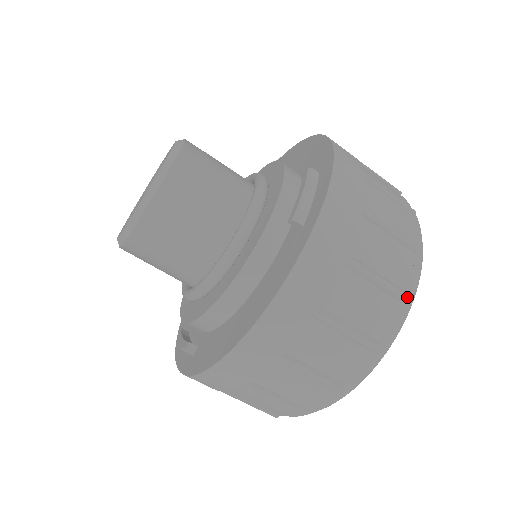
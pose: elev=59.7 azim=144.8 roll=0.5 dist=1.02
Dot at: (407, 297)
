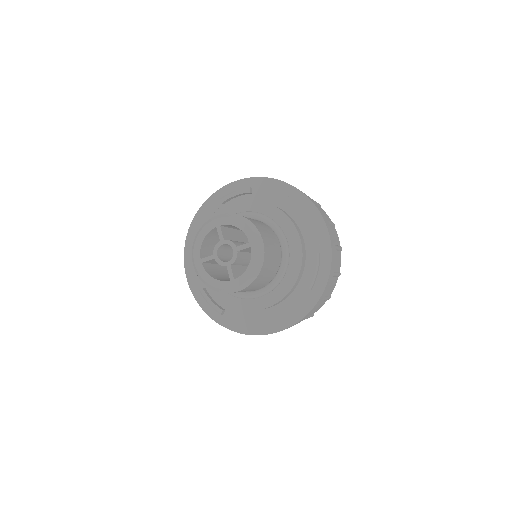
Dot at: occluded
